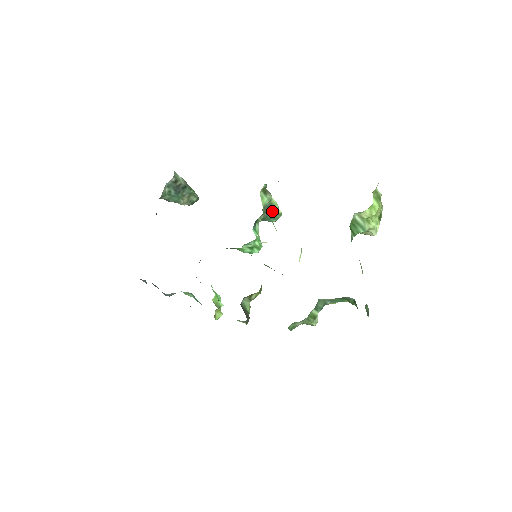
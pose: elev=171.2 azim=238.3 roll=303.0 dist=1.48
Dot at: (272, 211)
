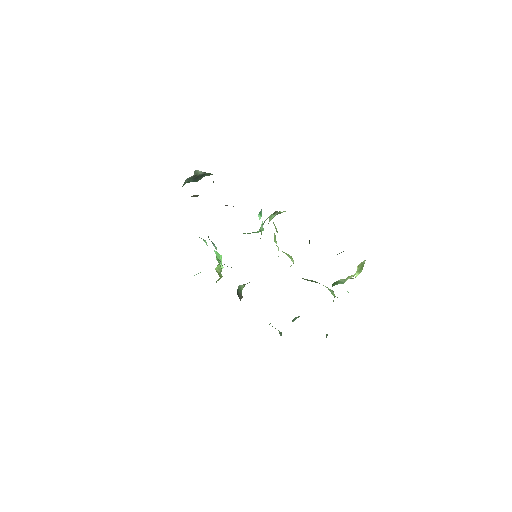
Dot at: (277, 214)
